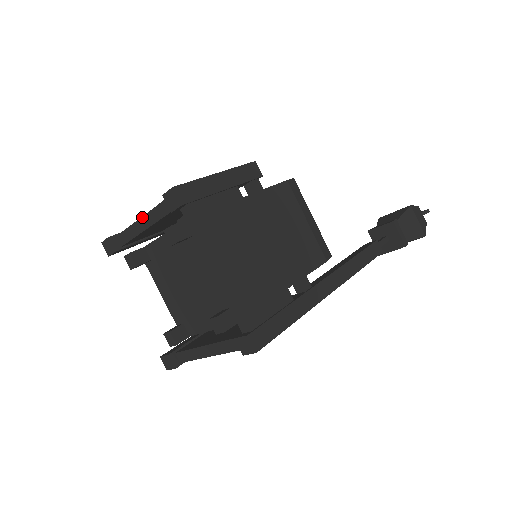
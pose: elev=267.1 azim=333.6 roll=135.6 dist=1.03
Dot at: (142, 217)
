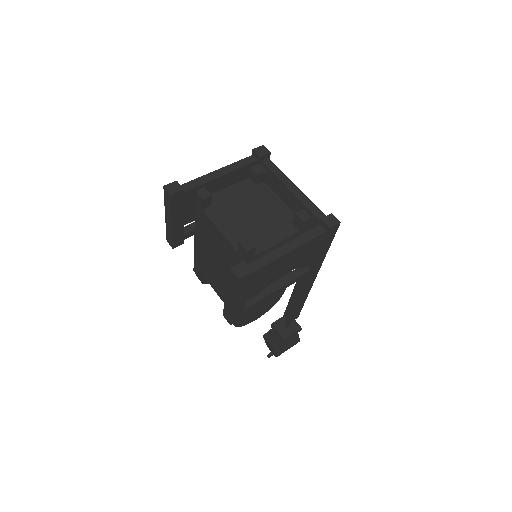
Dot at: (219, 169)
